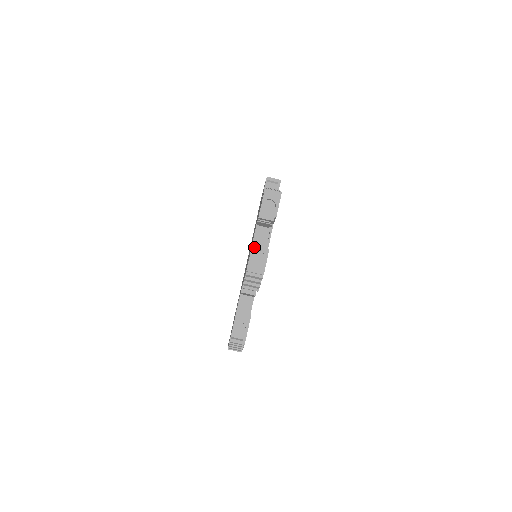
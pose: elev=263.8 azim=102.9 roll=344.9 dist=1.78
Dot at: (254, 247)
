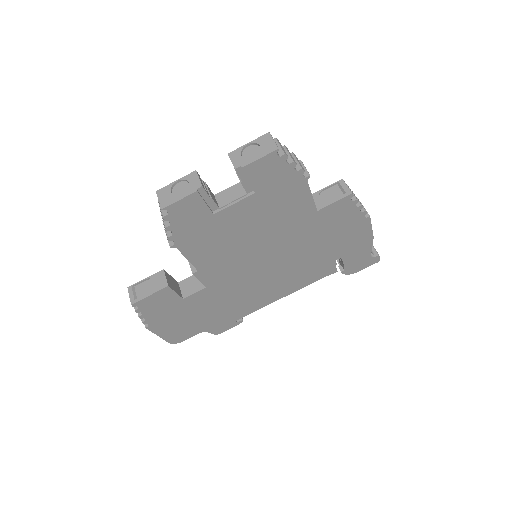
Dot at: (189, 176)
